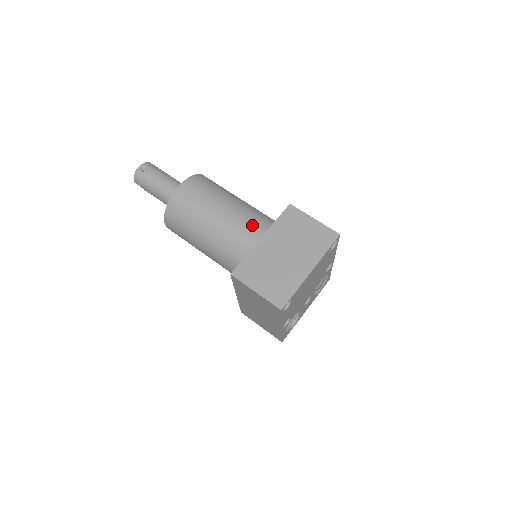
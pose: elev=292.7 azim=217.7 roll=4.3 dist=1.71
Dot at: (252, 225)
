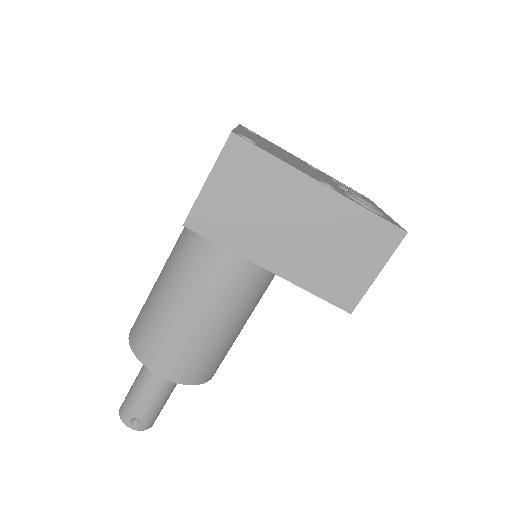
Dot at: occluded
